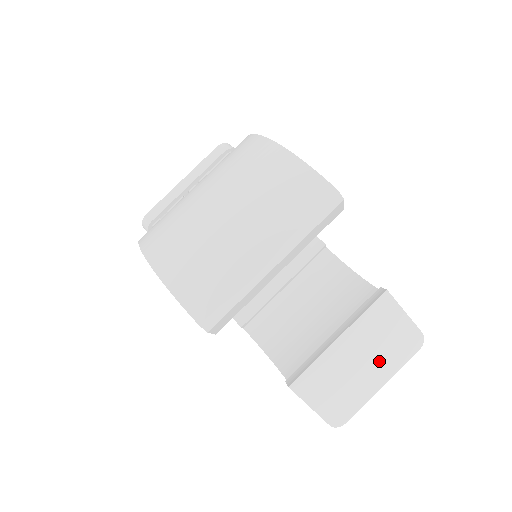
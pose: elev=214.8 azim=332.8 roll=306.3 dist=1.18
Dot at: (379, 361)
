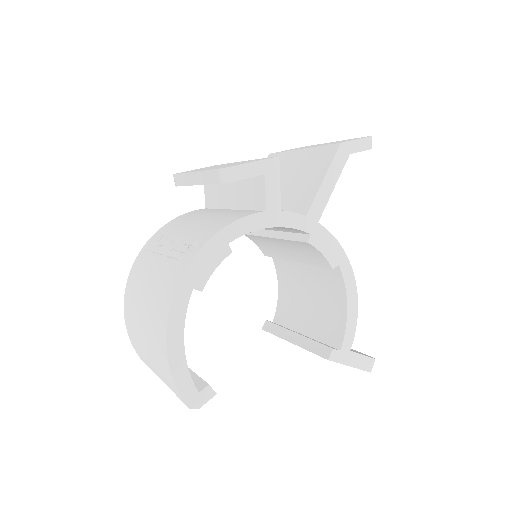
Dot at: occluded
